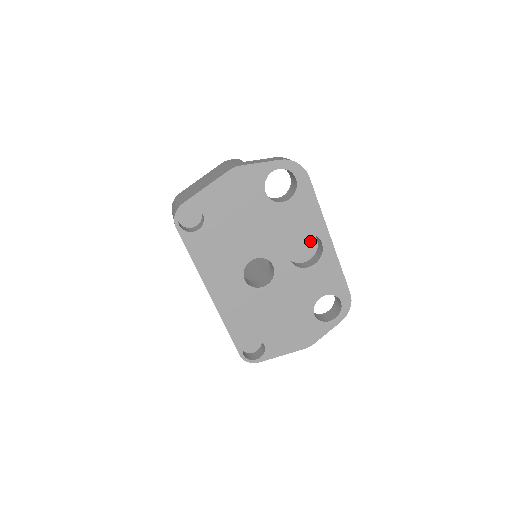
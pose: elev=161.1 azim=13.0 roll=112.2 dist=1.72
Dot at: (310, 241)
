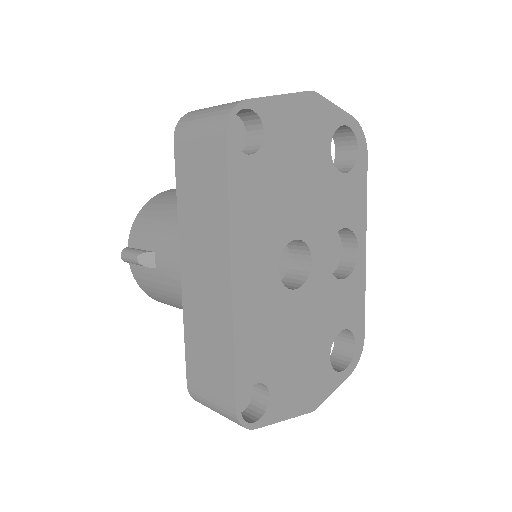
Dot at: (336, 248)
